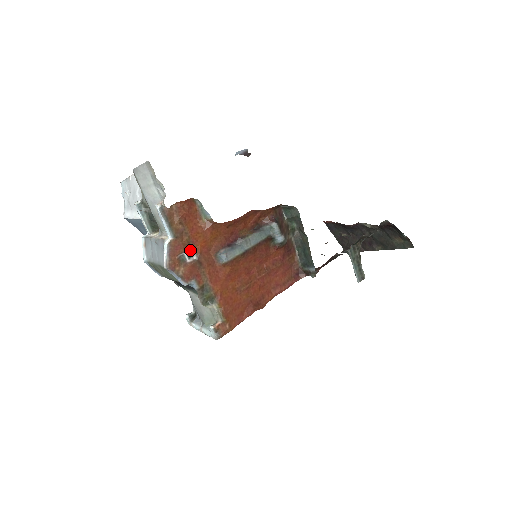
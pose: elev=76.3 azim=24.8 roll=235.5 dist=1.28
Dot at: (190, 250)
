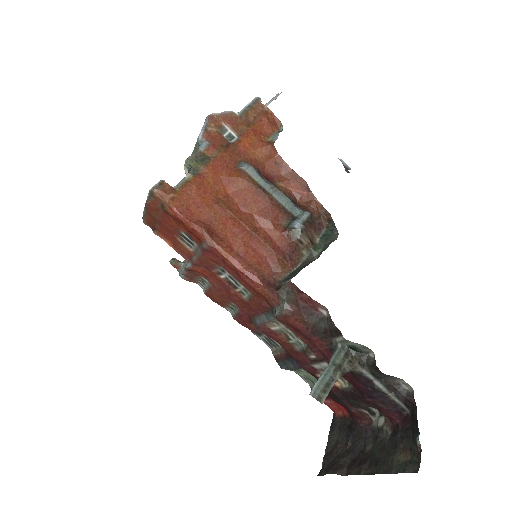
Dot at: (235, 137)
